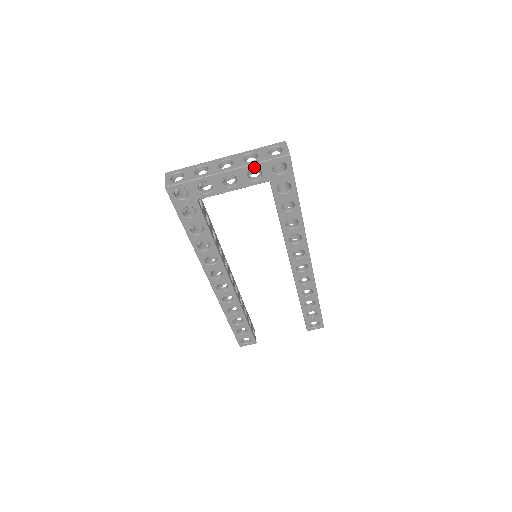
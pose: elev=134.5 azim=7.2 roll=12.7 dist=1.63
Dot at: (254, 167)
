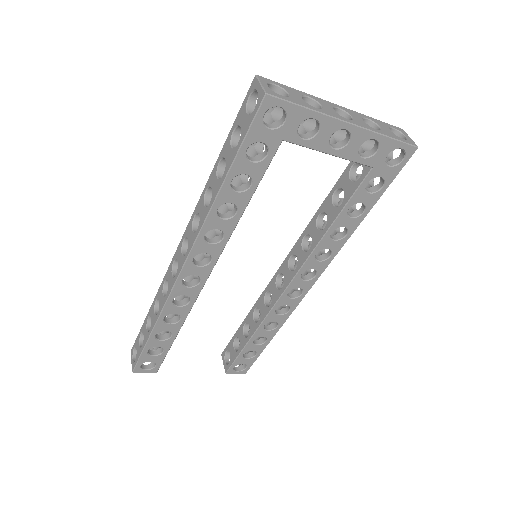
Dot at: (378, 138)
